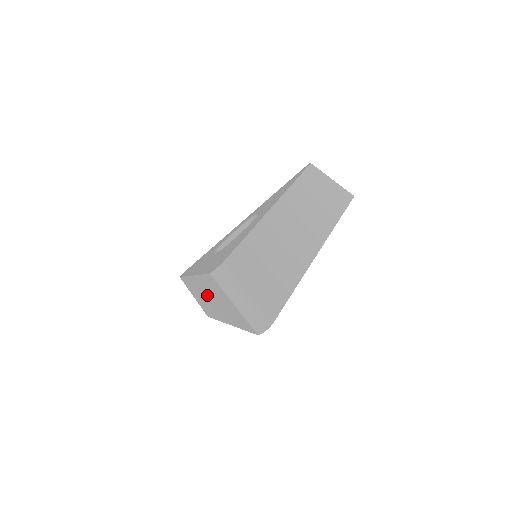
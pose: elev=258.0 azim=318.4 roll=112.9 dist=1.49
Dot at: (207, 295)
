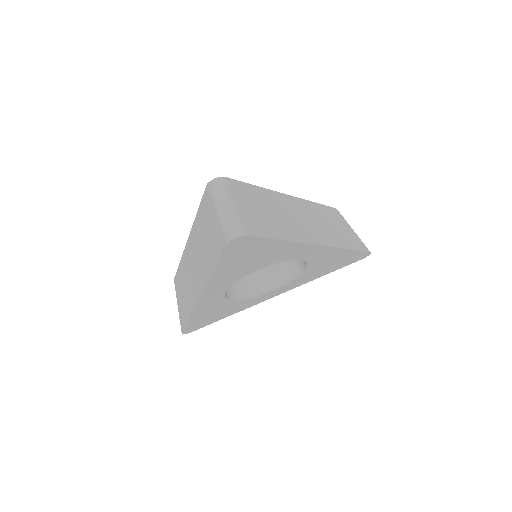
Dot at: (193, 259)
